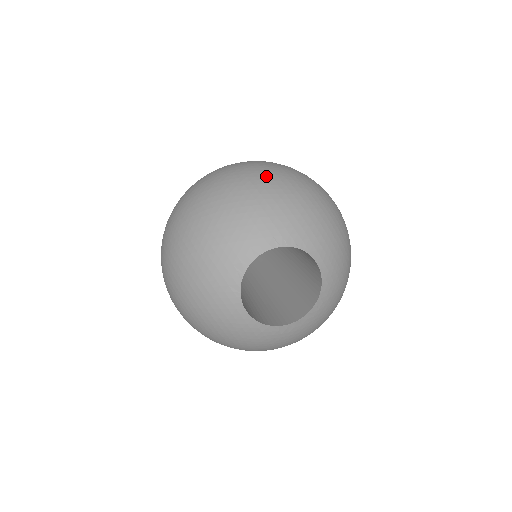
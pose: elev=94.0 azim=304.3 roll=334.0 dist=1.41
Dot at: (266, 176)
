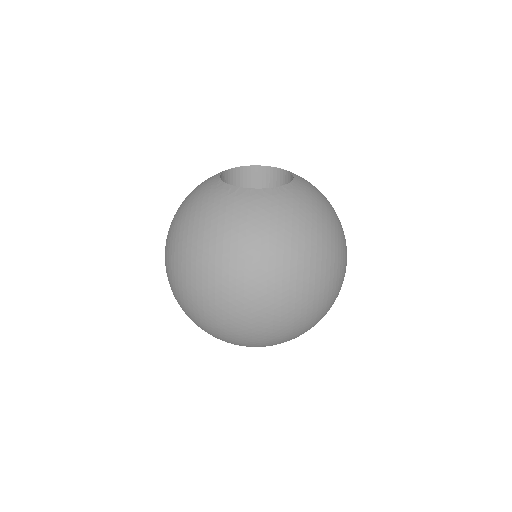
Dot at: occluded
